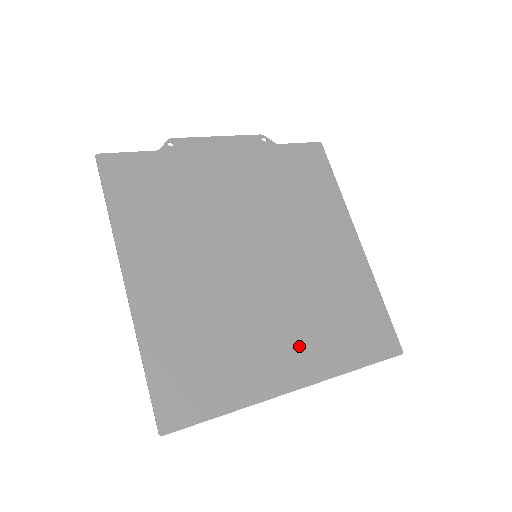
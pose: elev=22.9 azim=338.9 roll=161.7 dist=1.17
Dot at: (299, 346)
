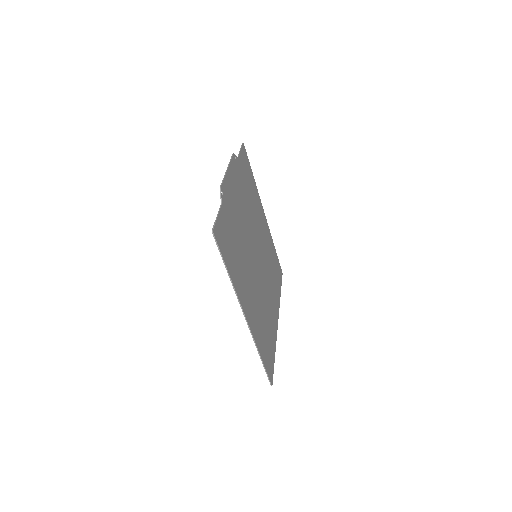
Dot at: (273, 299)
